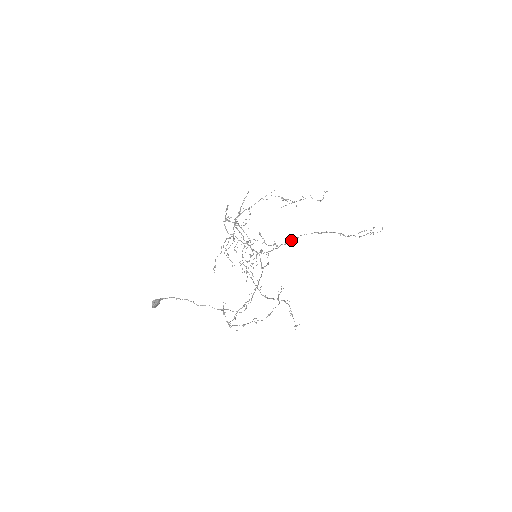
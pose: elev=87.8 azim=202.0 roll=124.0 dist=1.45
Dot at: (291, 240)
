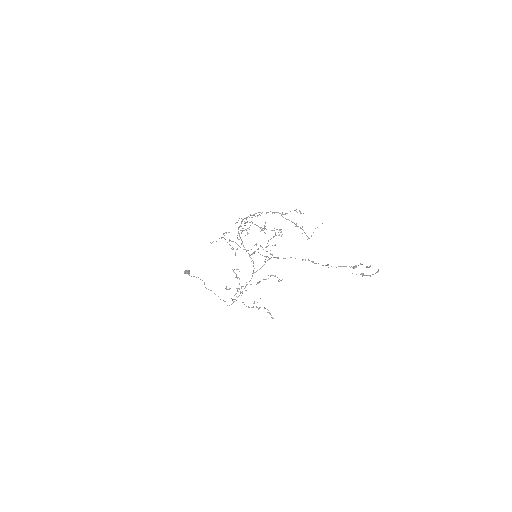
Dot at: occluded
